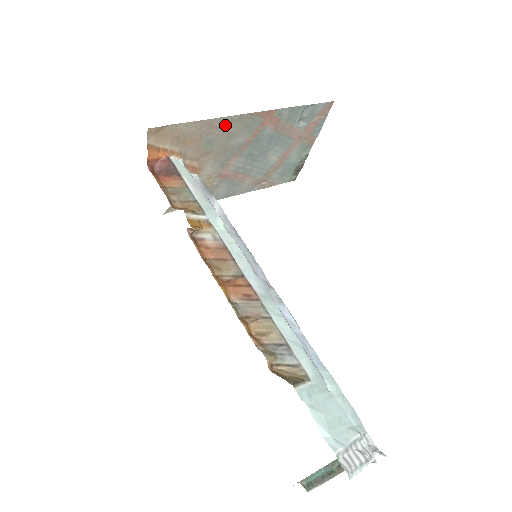
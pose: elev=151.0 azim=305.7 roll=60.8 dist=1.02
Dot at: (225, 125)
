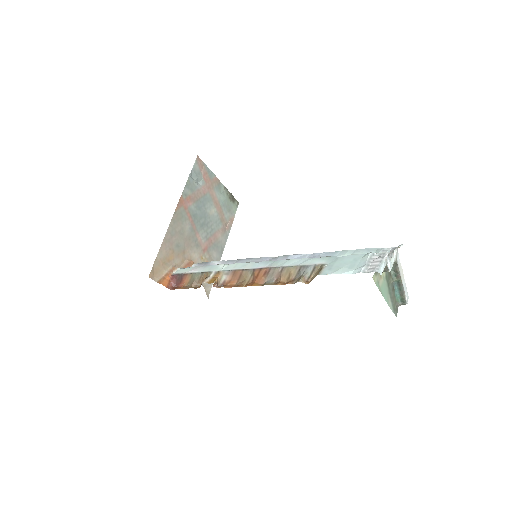
Dot at: (173, 232)
